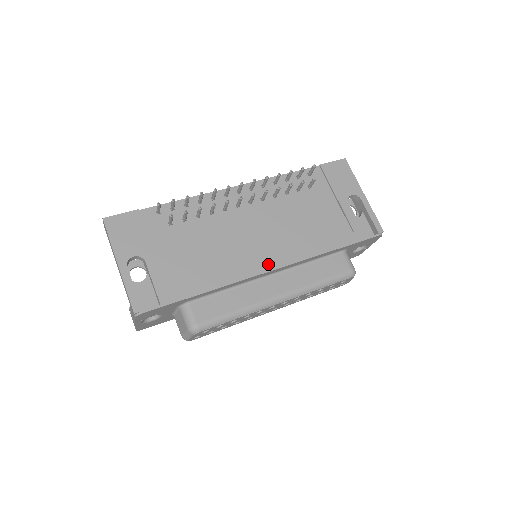
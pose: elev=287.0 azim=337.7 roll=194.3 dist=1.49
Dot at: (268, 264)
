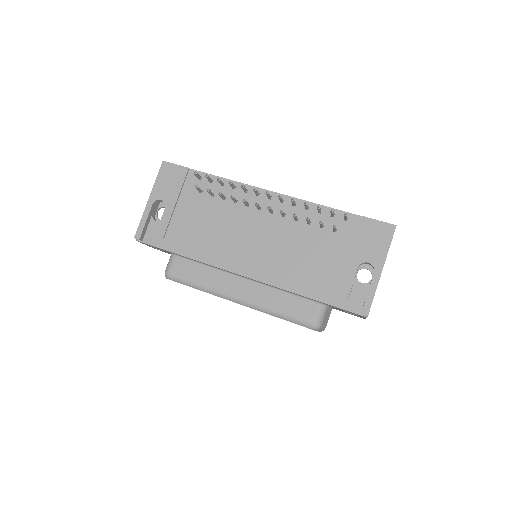
Dot at: (242, 268)
